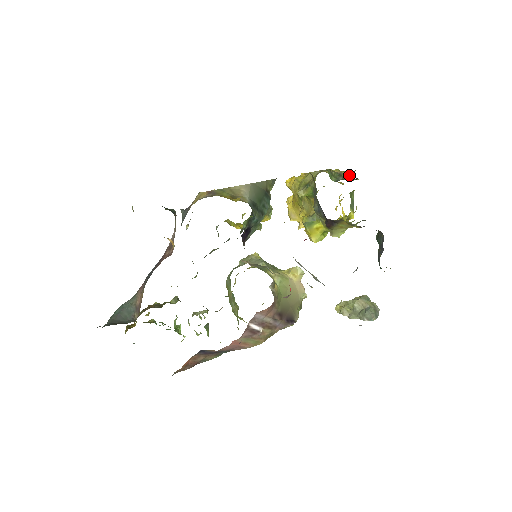
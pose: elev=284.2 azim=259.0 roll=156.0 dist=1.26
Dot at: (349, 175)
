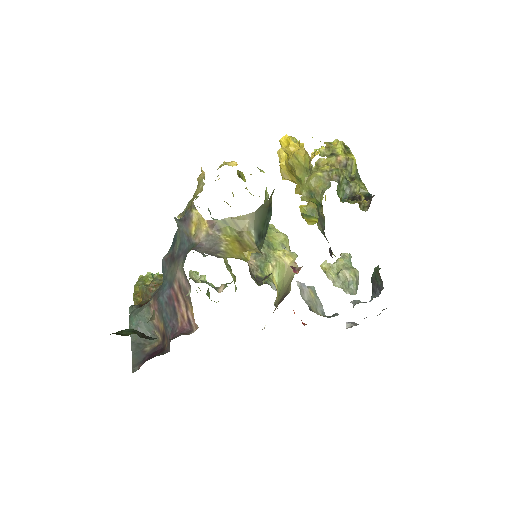
Dot at: (355, 166)
